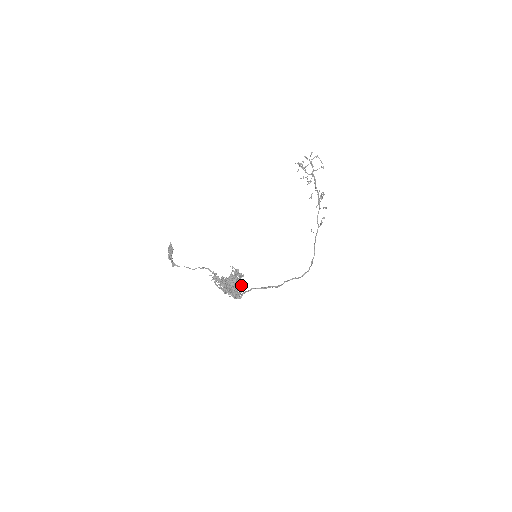
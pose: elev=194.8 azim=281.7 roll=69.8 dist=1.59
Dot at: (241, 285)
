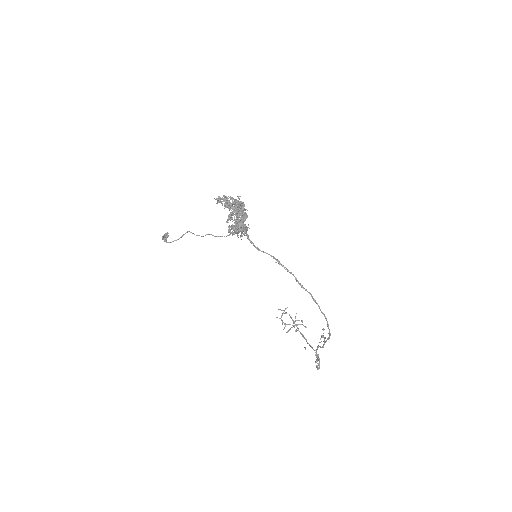
Dot at: occluded
